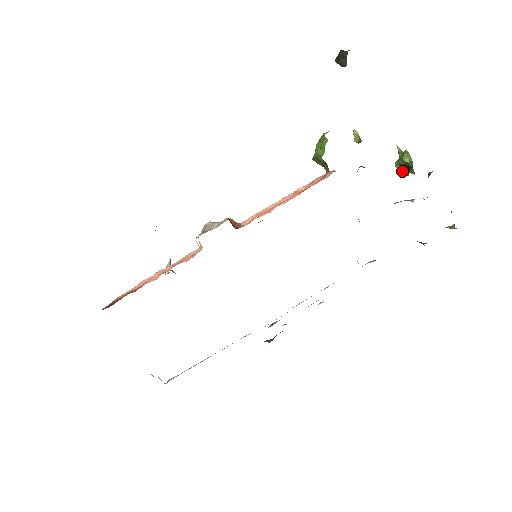
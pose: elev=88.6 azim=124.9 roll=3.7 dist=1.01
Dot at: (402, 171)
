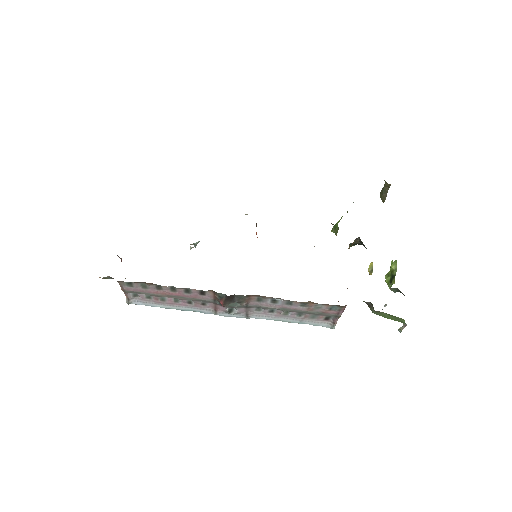
Dot at: (388, 281)
